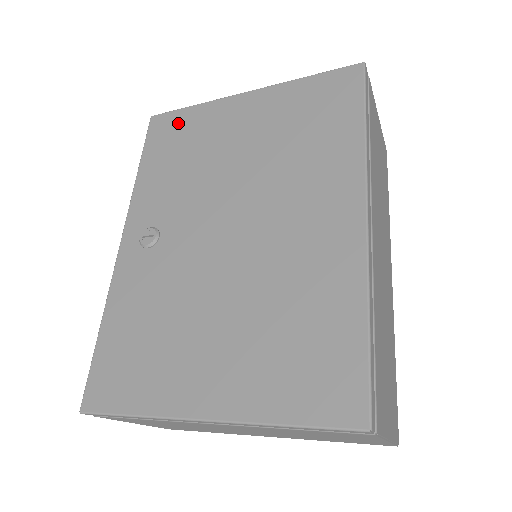
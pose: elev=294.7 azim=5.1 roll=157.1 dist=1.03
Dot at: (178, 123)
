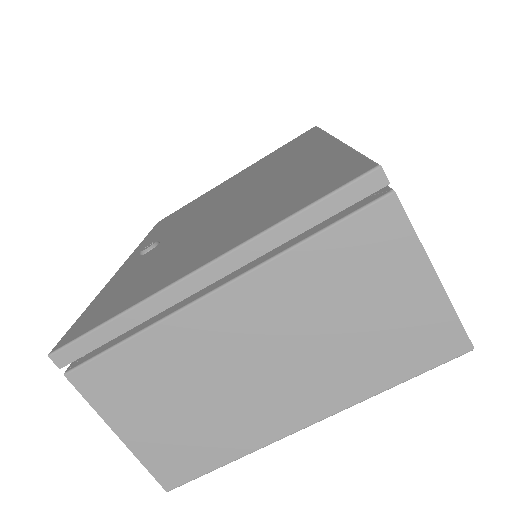
Dot at: occluded
